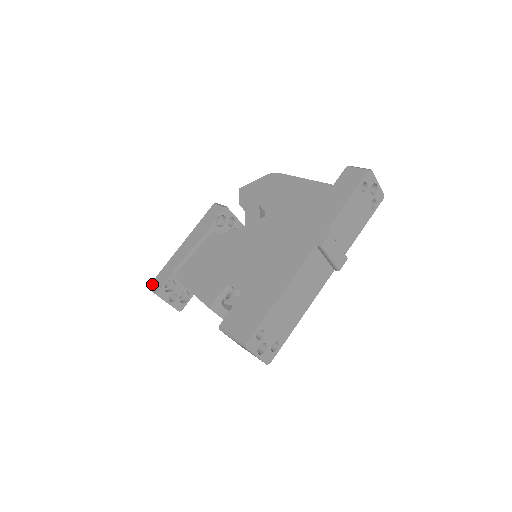
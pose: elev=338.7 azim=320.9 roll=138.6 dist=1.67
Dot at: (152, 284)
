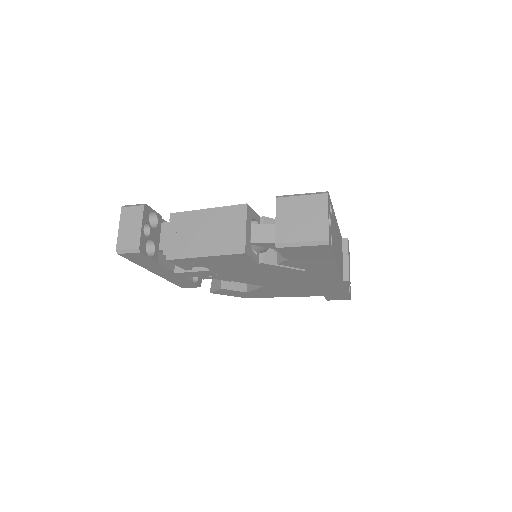
Dot at: occluded
